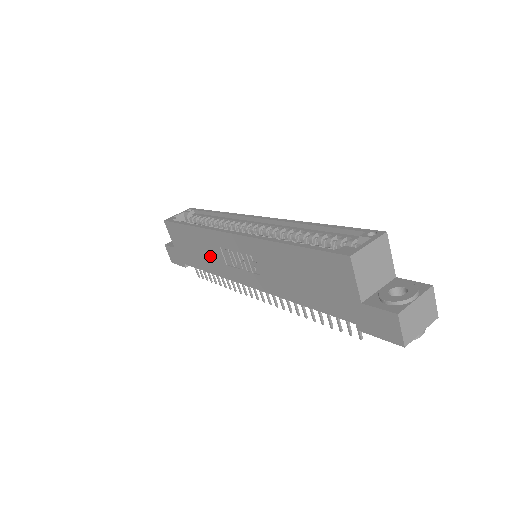
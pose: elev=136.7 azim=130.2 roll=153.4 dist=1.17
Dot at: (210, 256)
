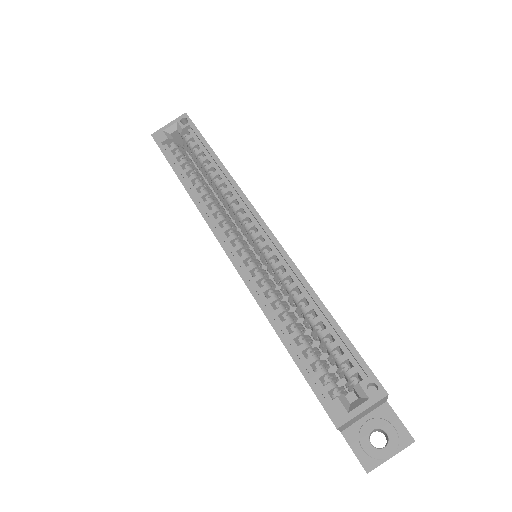
Dot at: occluded
